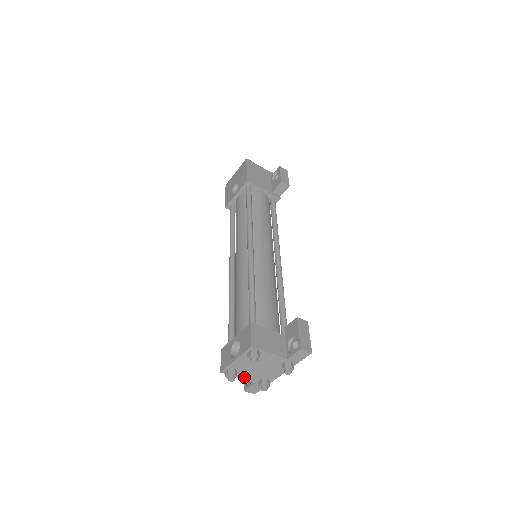
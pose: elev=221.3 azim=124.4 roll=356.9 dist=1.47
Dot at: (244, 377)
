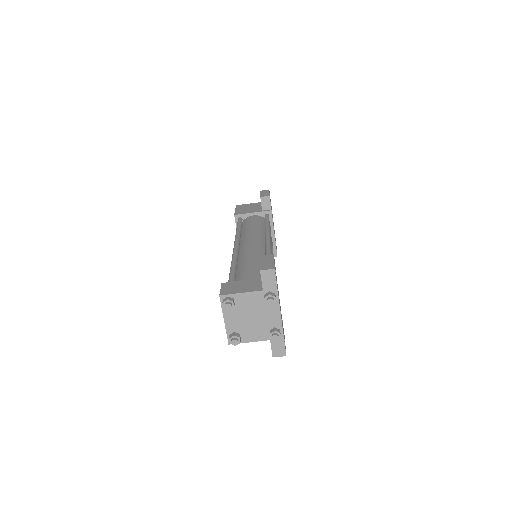
Dot at: (253, 338)
